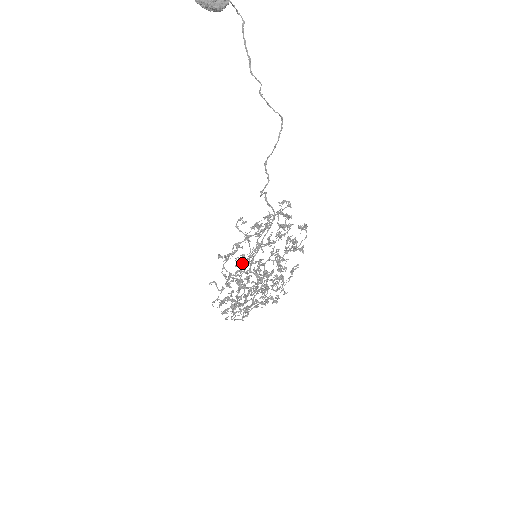
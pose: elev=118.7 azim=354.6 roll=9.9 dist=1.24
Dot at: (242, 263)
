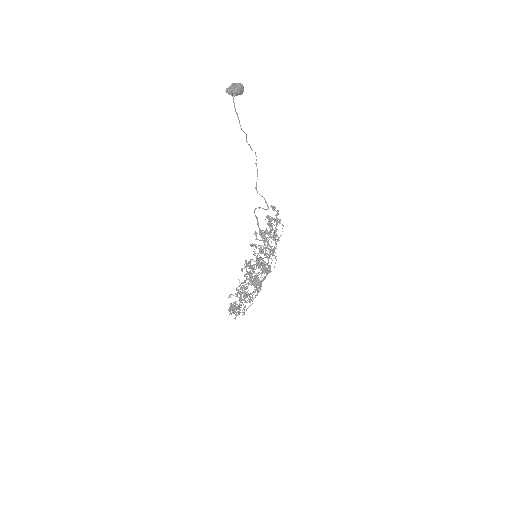
Dot at: occluded
